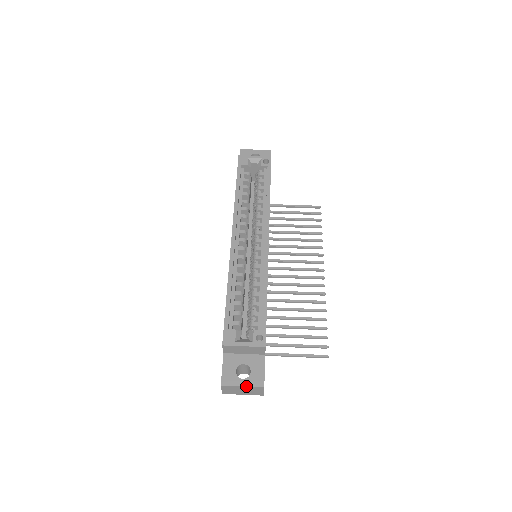
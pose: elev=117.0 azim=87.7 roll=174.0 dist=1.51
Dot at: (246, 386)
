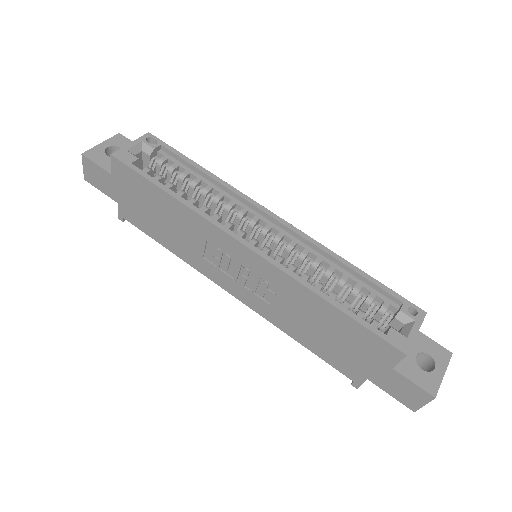
Dot at: (445, 371)
